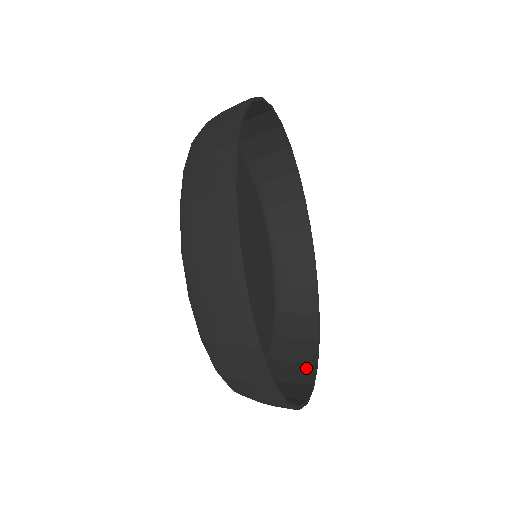
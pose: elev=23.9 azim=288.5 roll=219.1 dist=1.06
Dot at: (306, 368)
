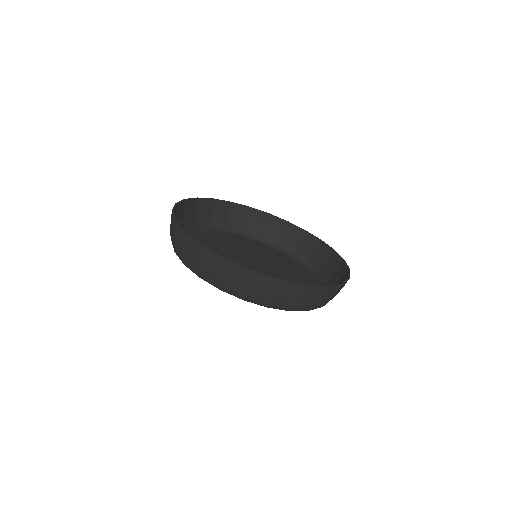
Dot at: occluded
